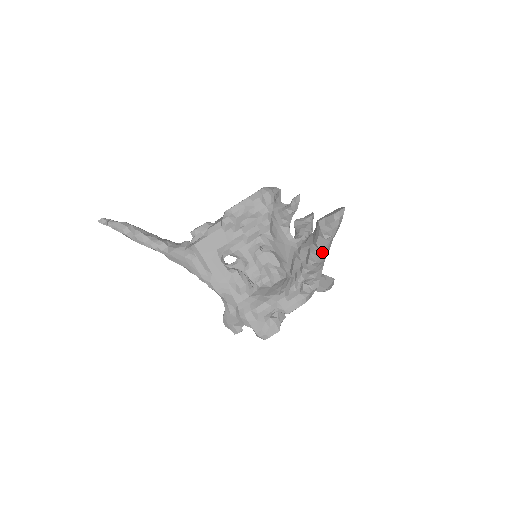
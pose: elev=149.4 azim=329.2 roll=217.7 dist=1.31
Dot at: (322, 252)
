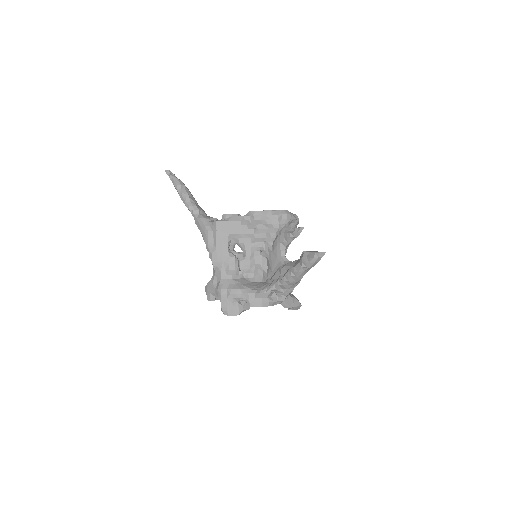
Dot at: (296, 275)
